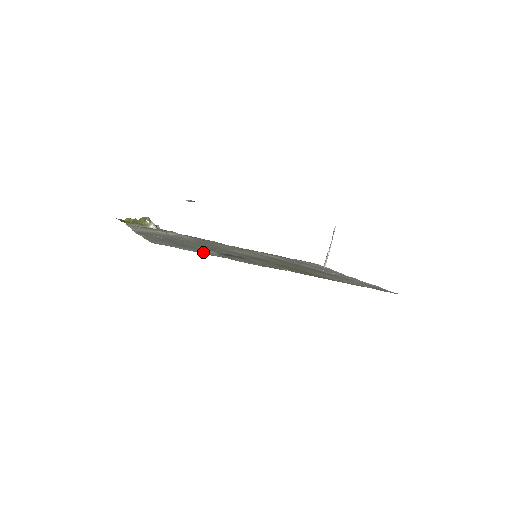
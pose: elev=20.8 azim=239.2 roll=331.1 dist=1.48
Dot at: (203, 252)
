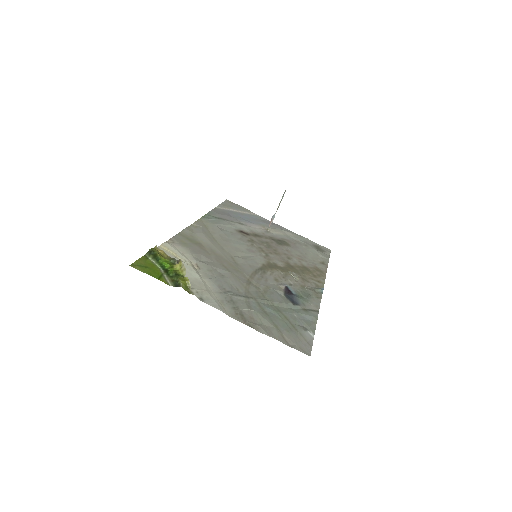
Dot at: (309, 325)
